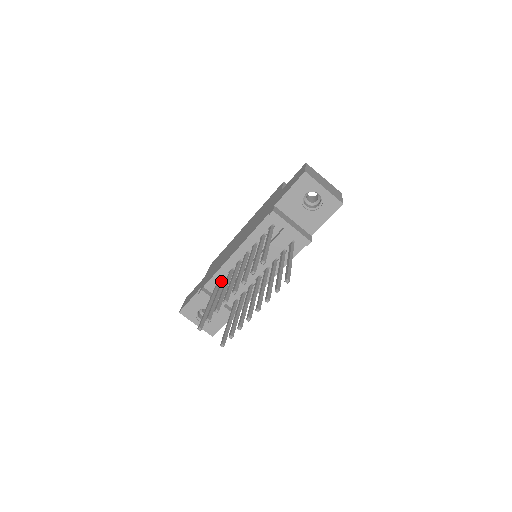
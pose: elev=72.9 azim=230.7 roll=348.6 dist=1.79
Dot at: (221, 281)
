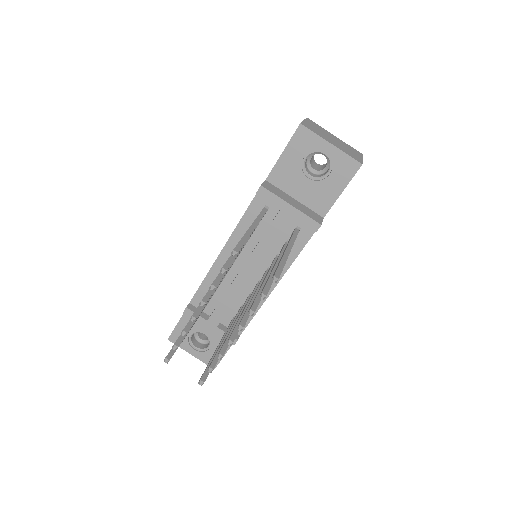
Dot at: occluded
